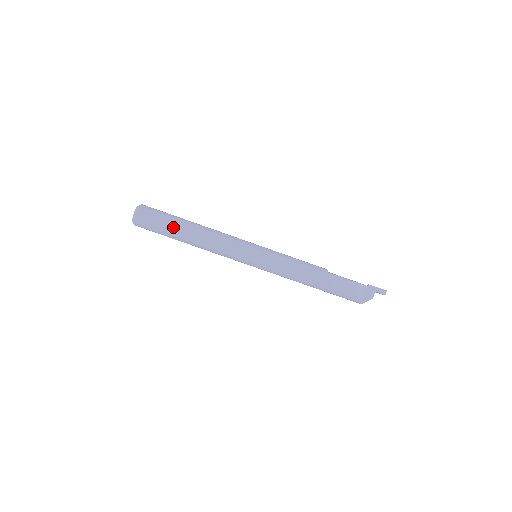
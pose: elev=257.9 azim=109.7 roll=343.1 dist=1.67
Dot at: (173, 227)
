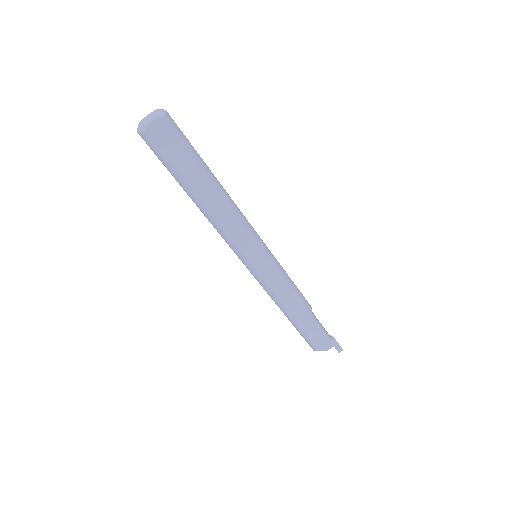
Dot at: (189, 173)
